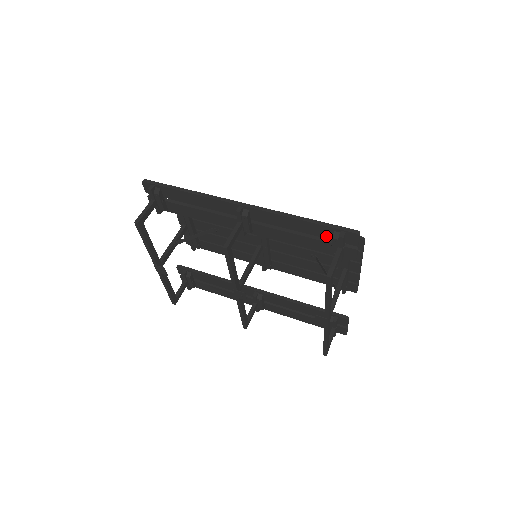
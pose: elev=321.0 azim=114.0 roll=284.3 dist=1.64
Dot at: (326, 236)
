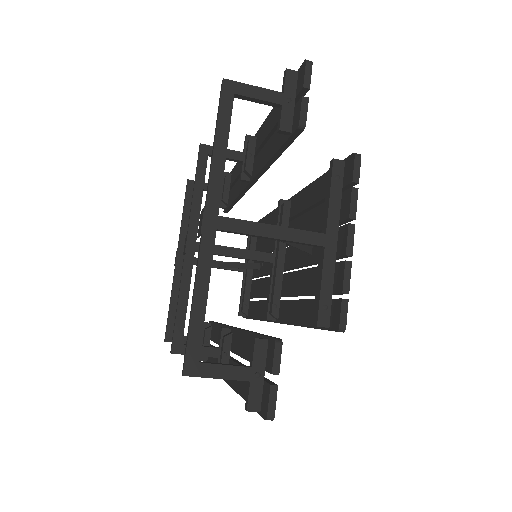
Dot at: occluded
